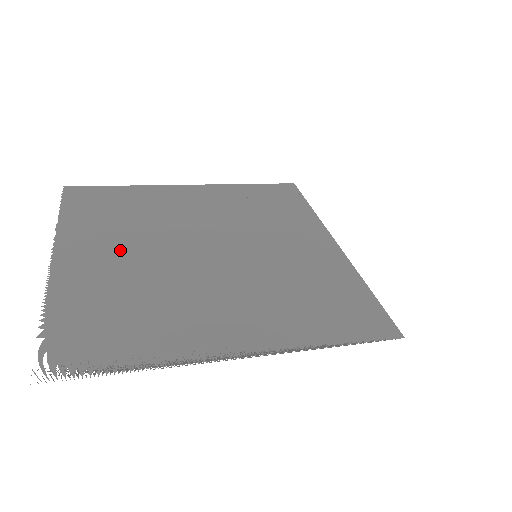
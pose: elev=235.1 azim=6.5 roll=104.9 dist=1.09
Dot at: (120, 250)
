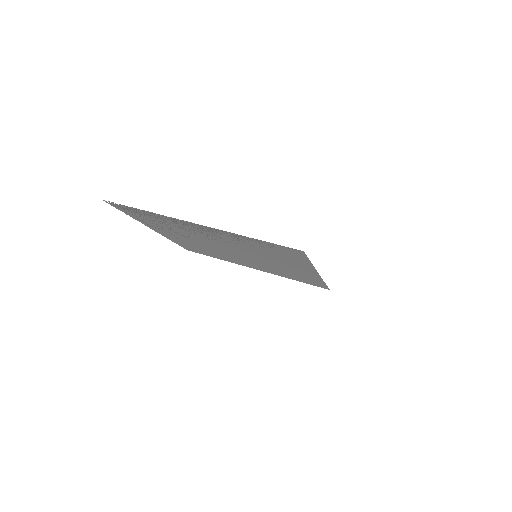
Dot at: (186, 239)
